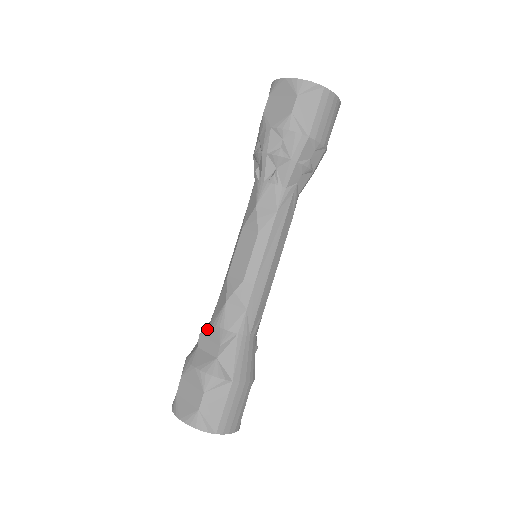
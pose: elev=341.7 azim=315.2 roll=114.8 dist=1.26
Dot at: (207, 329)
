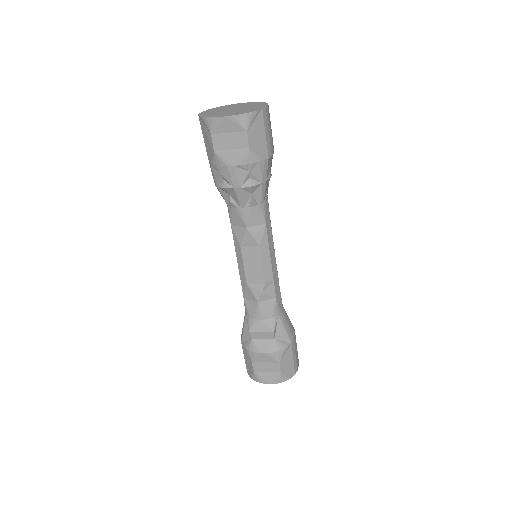
Dot at: (253, 325)
